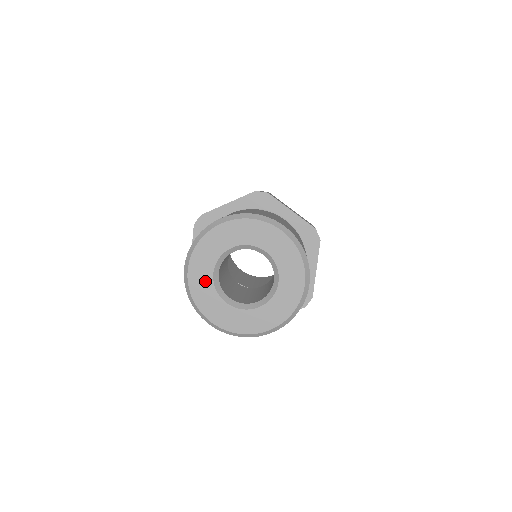
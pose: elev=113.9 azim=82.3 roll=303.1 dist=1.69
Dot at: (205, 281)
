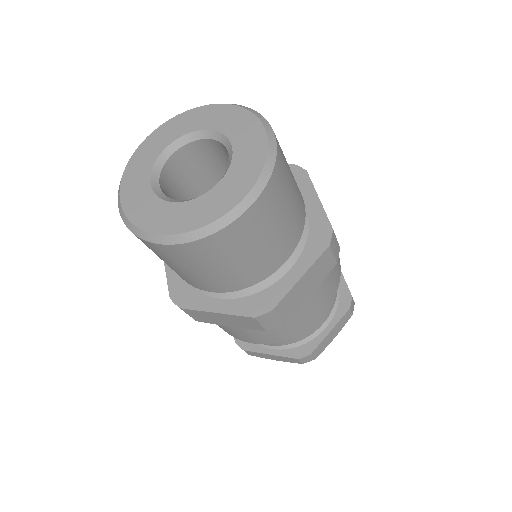
Dot at: (152, 153)
